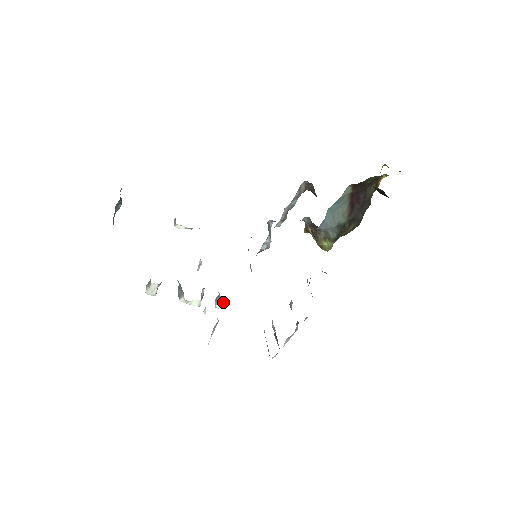
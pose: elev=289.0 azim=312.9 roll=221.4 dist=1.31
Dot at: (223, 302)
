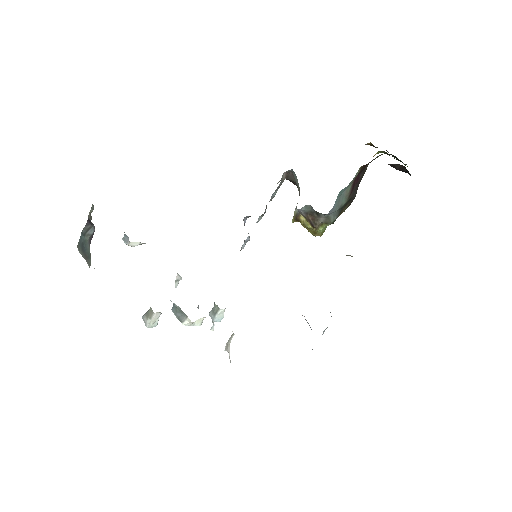
Dot at: (221, 314)
